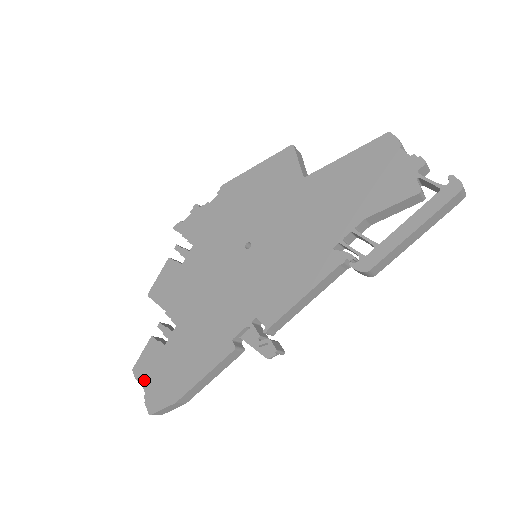
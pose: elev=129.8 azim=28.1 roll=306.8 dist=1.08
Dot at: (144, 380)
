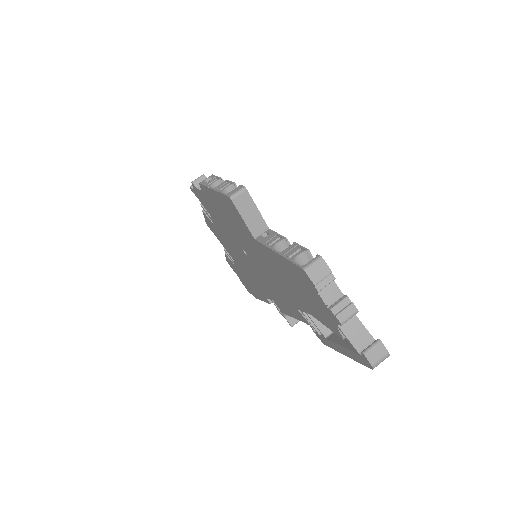
Dot at: occluded
